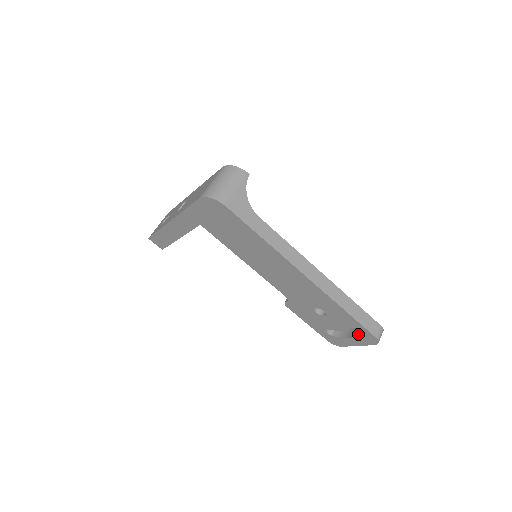
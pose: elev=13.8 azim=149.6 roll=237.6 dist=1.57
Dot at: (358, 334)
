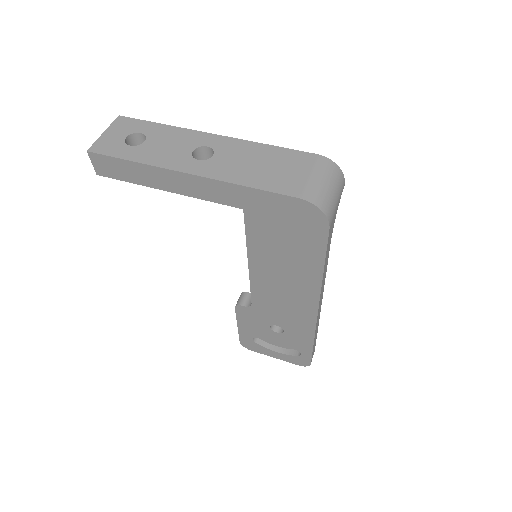
Dot at: (291, 353)
